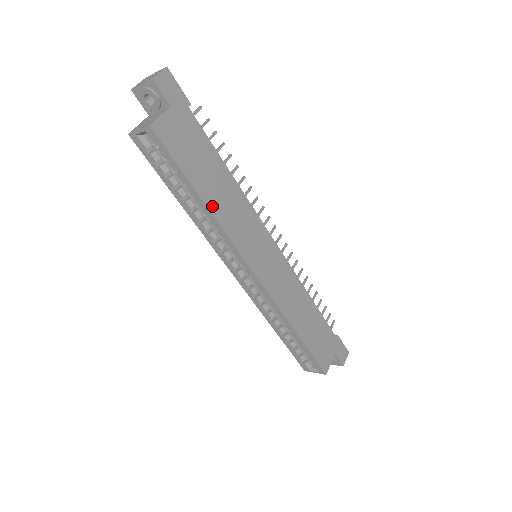
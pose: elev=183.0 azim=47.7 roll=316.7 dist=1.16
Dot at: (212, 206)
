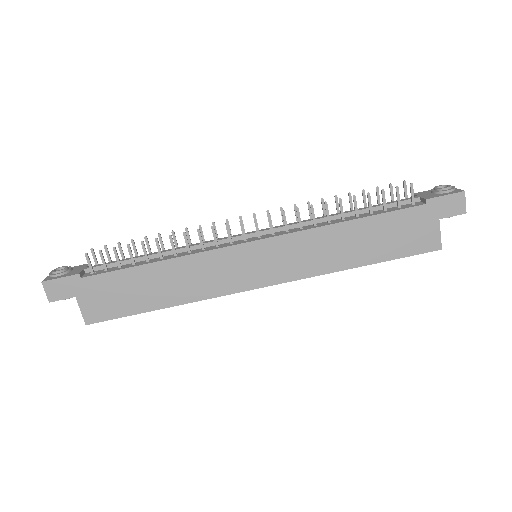
Dot at: (174, 301)
